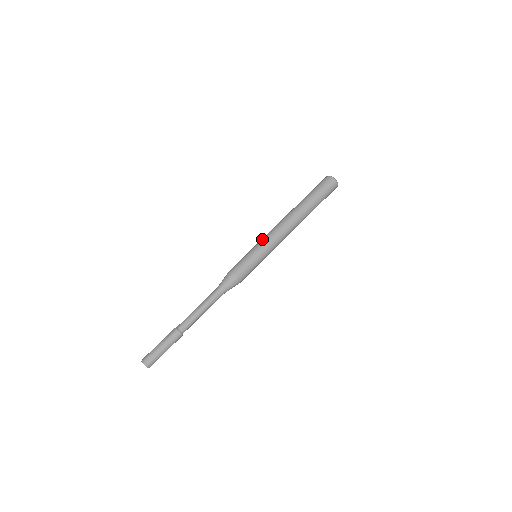
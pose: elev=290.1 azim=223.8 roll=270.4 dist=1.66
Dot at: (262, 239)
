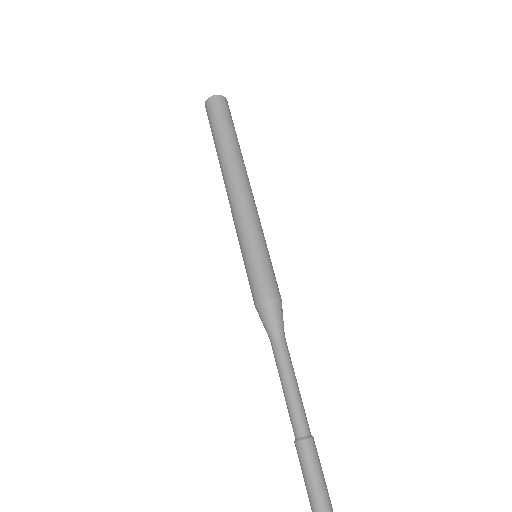
Dot at: occluded
